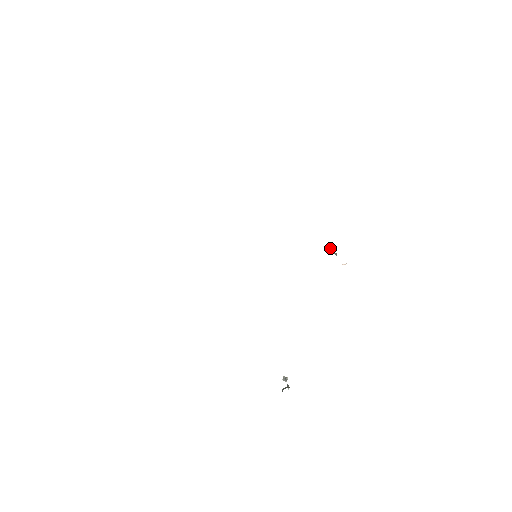
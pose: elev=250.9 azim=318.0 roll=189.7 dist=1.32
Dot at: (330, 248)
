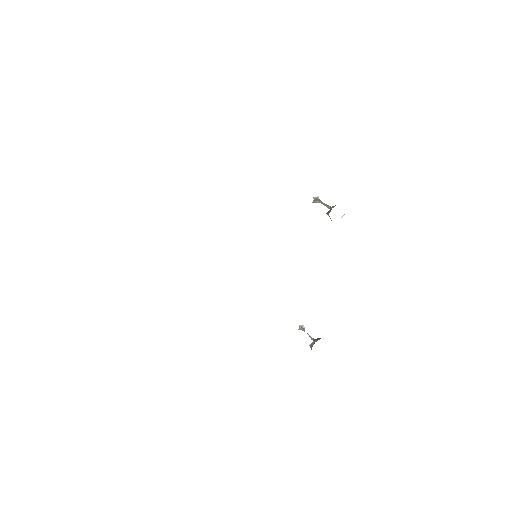
Dot at: (315, 198)
